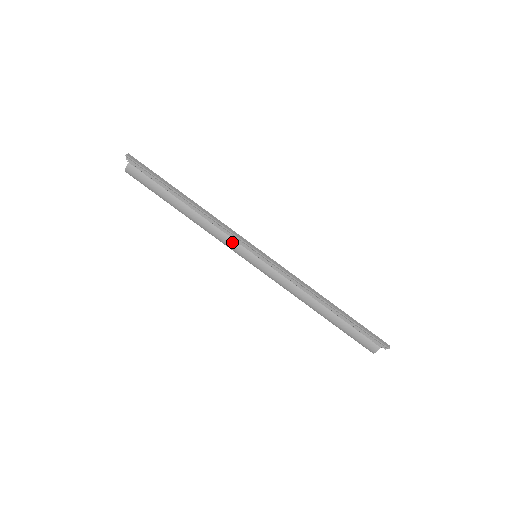
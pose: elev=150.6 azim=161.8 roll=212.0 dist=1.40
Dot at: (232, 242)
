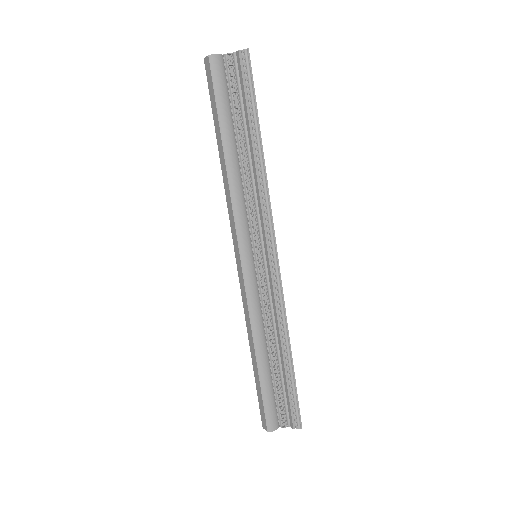
Dot at: (246, 224)
